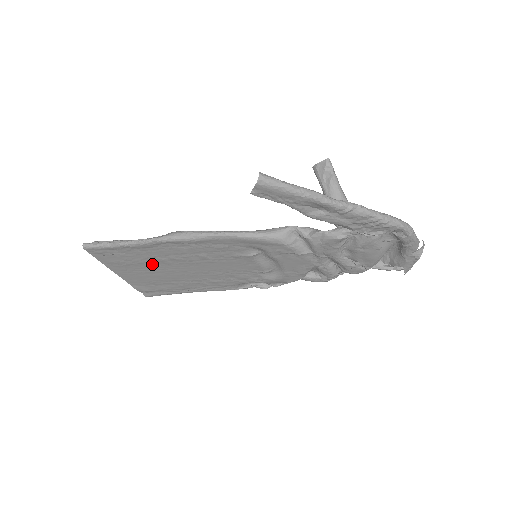
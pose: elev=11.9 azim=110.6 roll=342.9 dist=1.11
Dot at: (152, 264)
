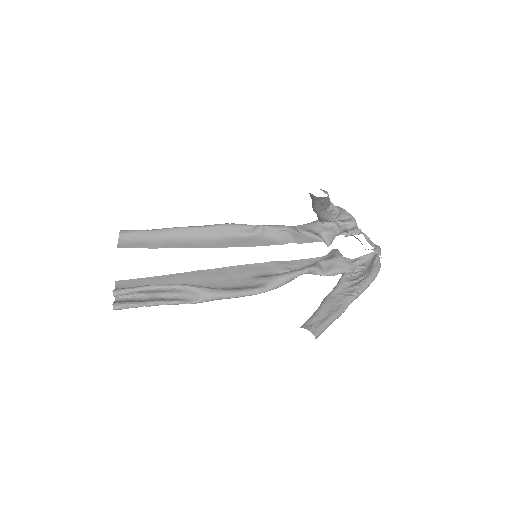
Dot at: (165, 276)
